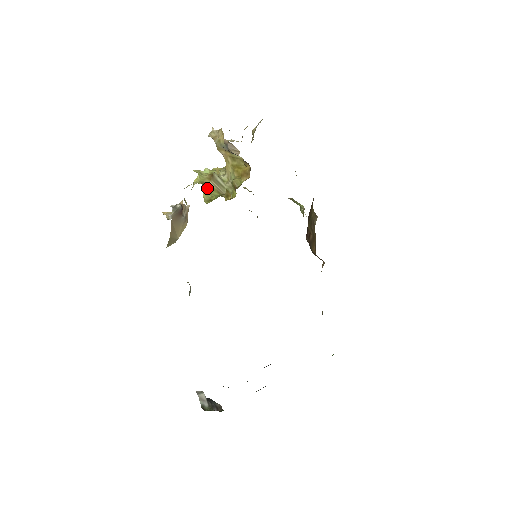
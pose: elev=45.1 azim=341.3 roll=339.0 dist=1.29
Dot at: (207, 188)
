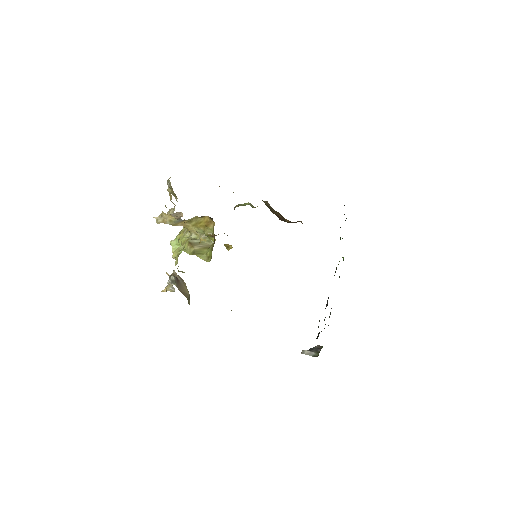
Dot at: (198, 253)
